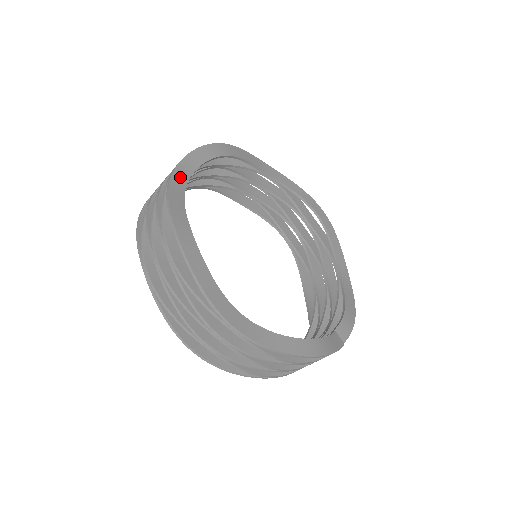
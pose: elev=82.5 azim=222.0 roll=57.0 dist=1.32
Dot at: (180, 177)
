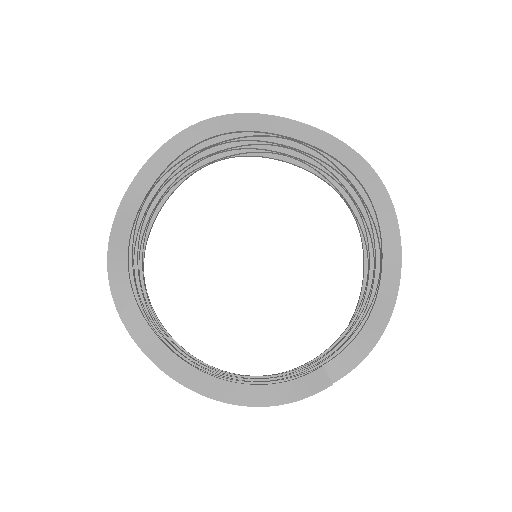
Dot at: (137, 190)
